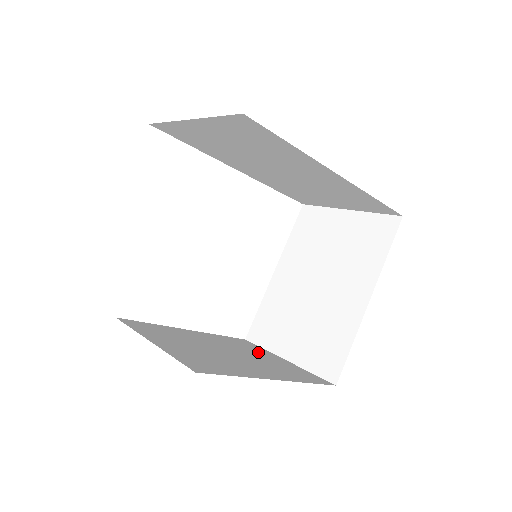
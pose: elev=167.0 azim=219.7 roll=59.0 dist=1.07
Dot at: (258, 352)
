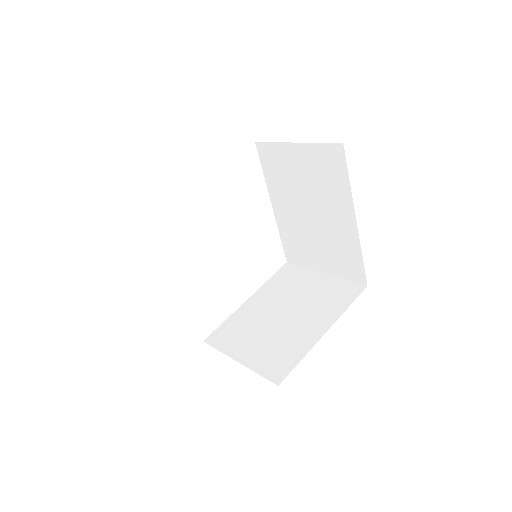
Dot at: (302, 283)
